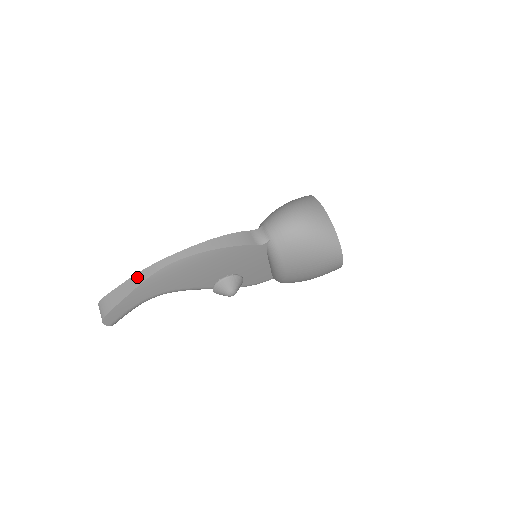
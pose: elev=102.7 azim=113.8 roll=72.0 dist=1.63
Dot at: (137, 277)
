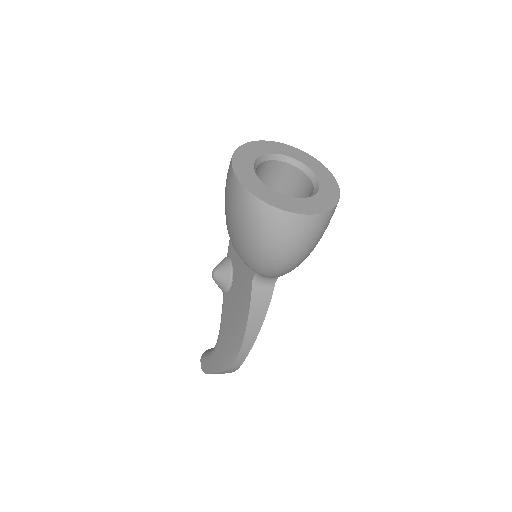
Dot at: occluded
